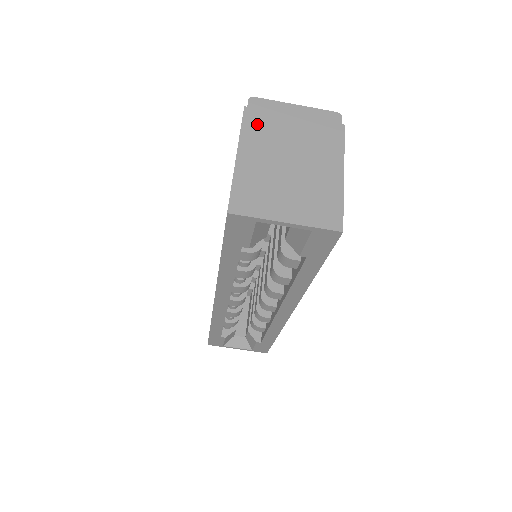
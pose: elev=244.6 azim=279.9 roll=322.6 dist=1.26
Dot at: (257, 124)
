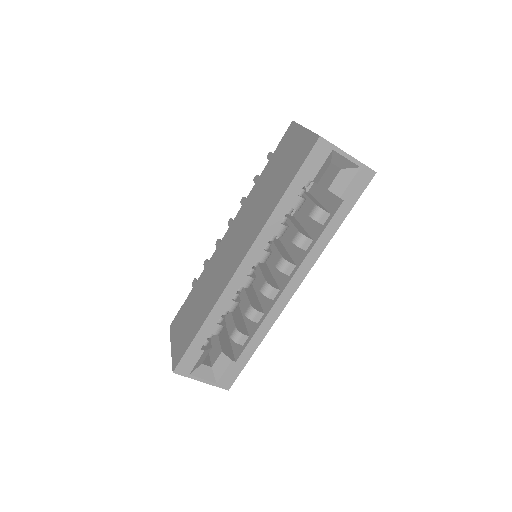
Dot at: occluded
